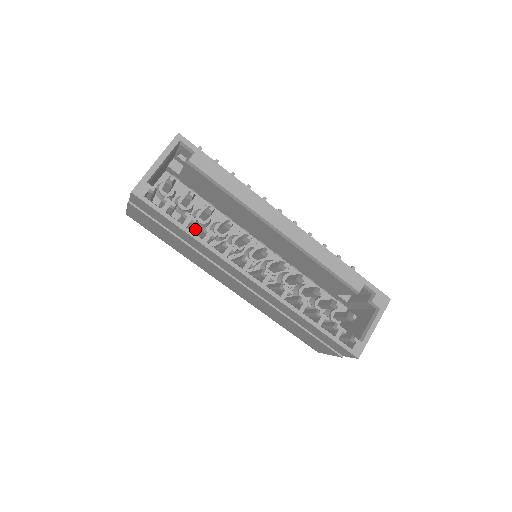
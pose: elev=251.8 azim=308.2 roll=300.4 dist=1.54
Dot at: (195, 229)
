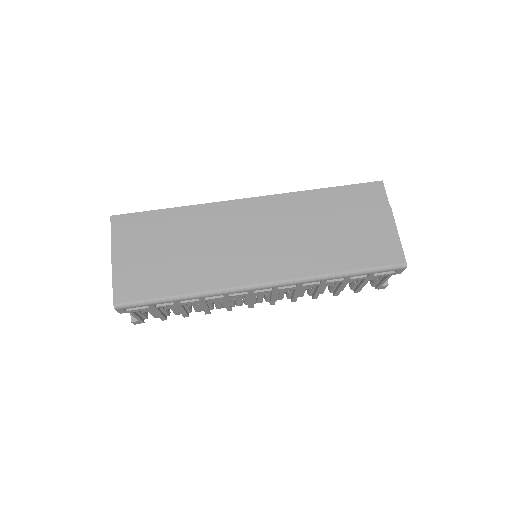
Dot at: occluded
